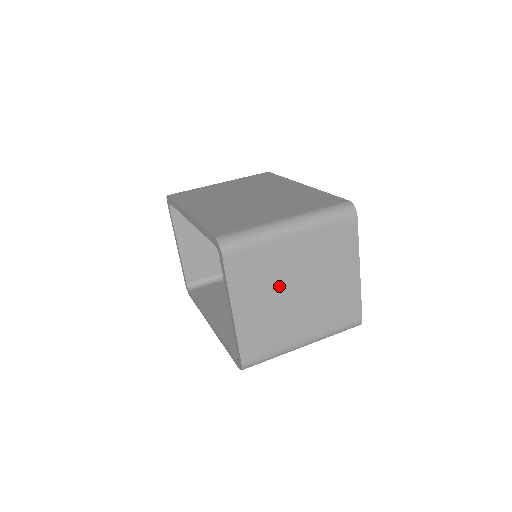
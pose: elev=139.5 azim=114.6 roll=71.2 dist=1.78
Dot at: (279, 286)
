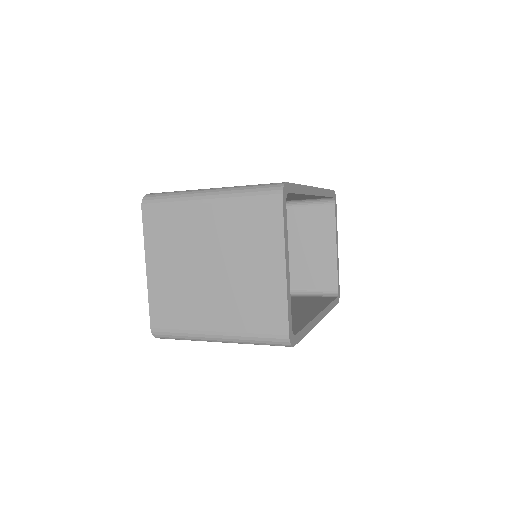
Dot at: (191, 255)
